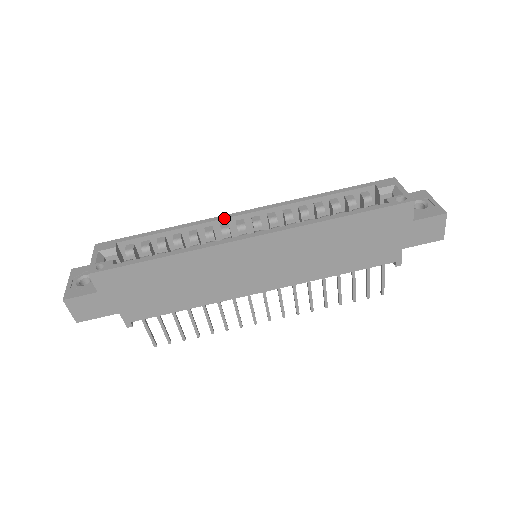
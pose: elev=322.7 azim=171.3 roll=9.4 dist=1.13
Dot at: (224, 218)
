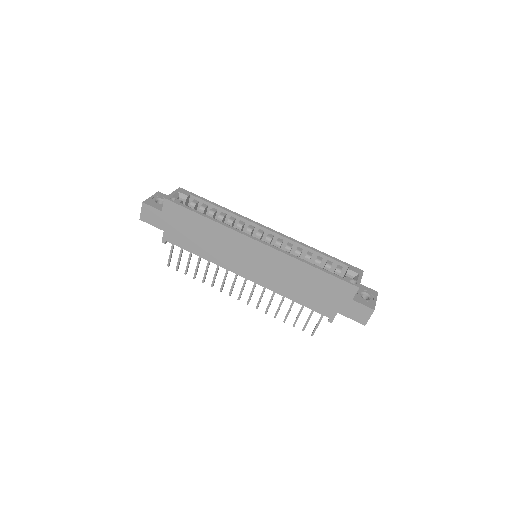
Dot at: (254, 223)
